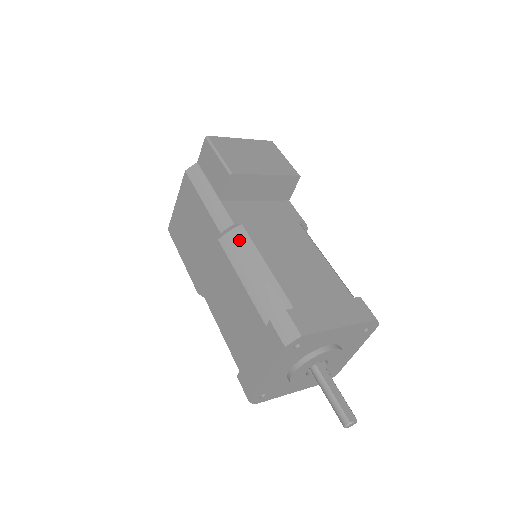
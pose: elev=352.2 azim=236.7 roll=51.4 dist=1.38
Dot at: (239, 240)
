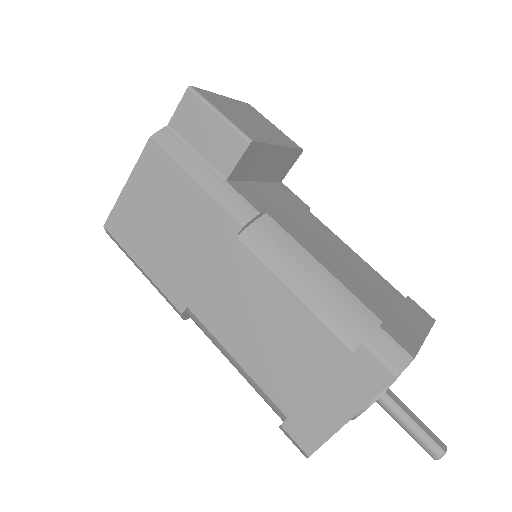
Dot at: (272, 235)
